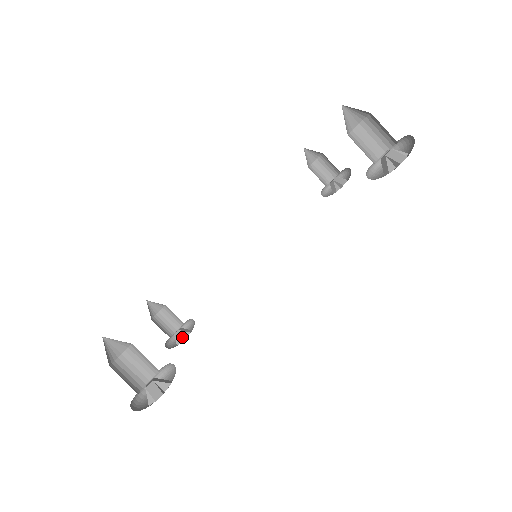
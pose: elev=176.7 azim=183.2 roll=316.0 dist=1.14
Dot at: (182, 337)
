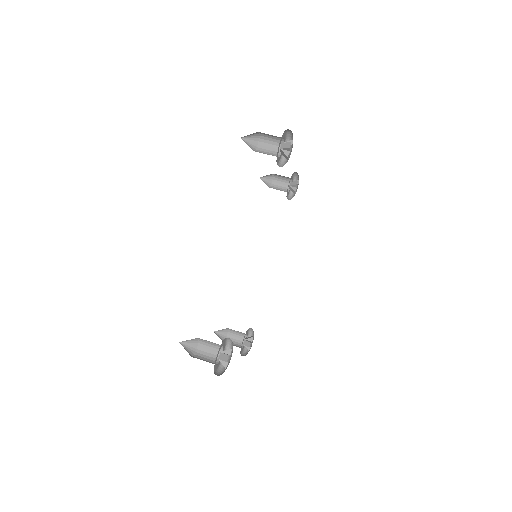
Dot at: (248, 343)
